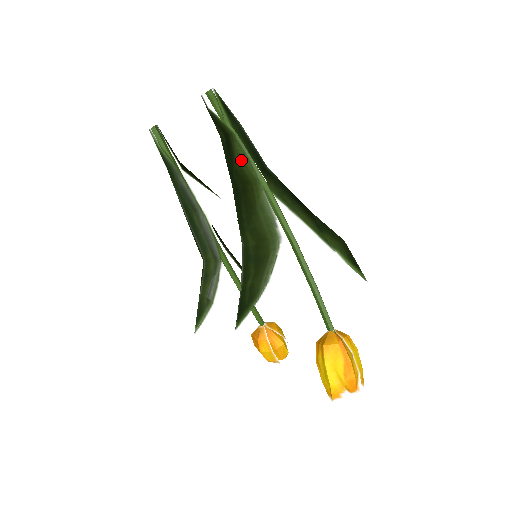
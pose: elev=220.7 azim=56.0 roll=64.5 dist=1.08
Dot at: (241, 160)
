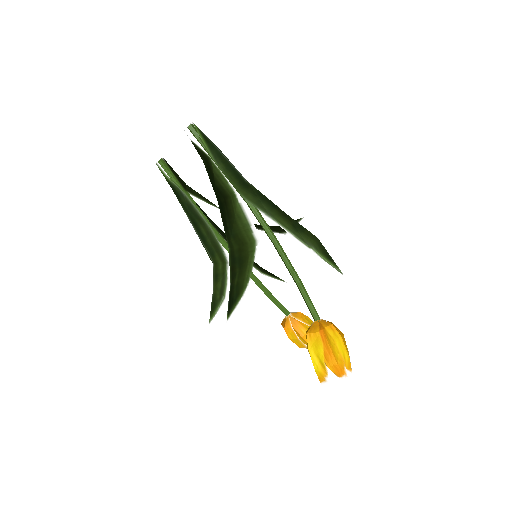
Dot at: (219, 179)
